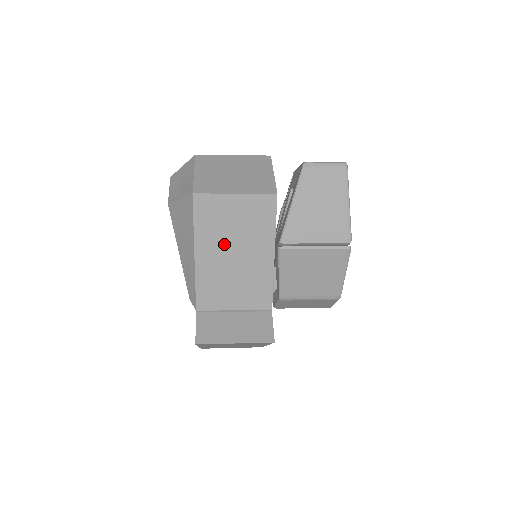
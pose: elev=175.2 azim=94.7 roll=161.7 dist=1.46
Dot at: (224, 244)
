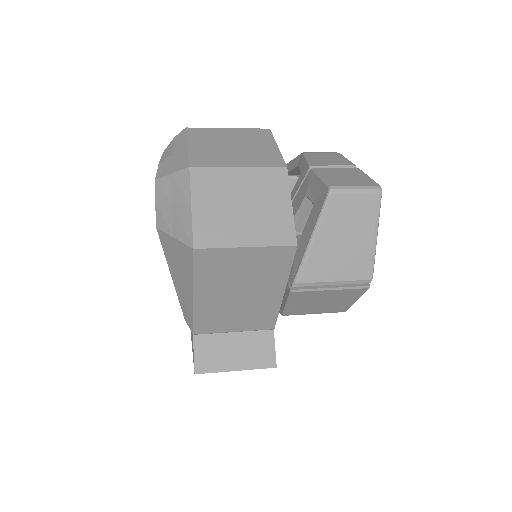
Dot at: (228, 287)
